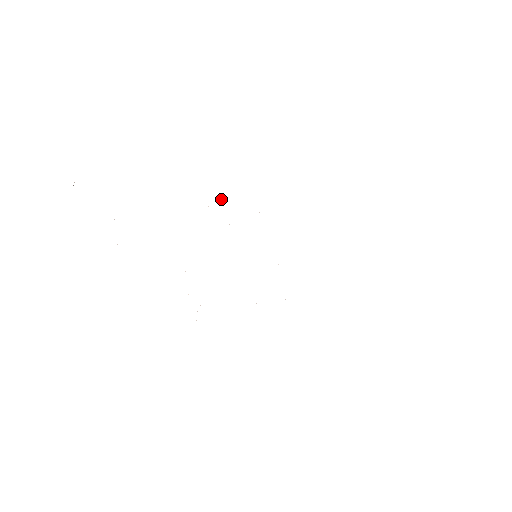
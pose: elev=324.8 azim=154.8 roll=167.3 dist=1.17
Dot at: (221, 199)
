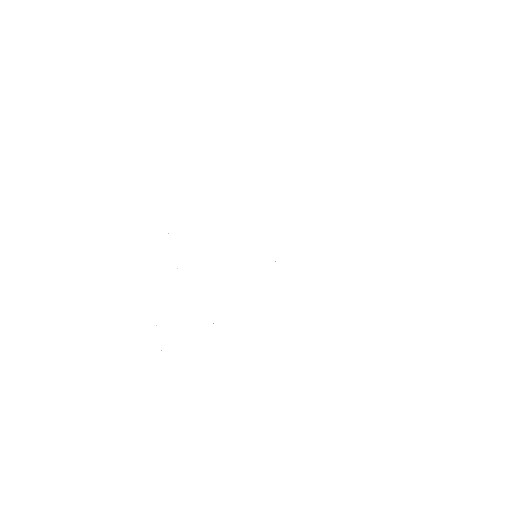
Dot at: occluded
